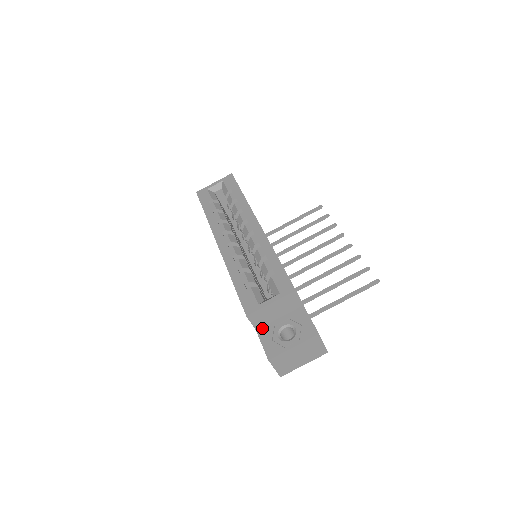
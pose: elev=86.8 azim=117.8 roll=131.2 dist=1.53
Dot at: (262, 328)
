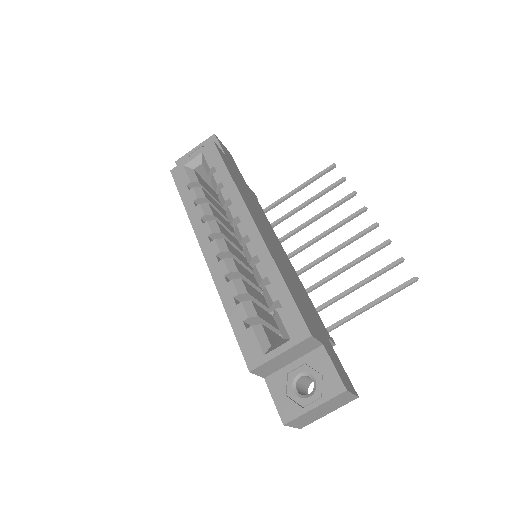
Dot at: (272, 376)
